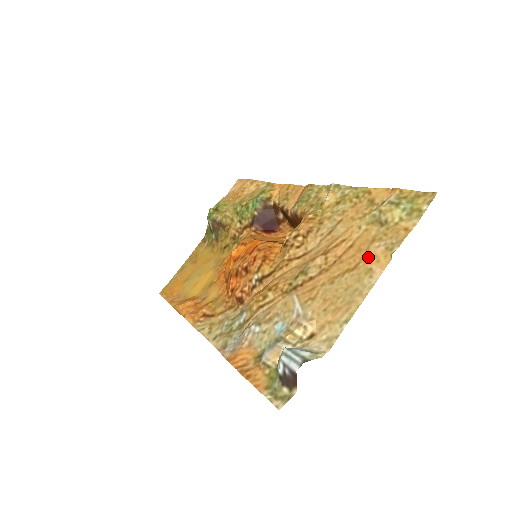
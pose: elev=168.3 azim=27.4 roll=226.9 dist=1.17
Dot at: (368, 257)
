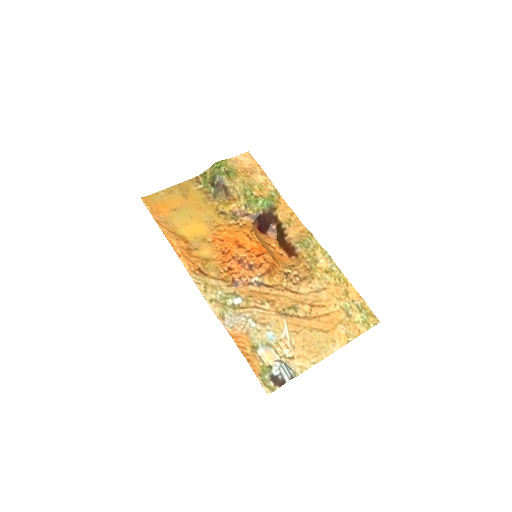
Dot at: (335, 331)
